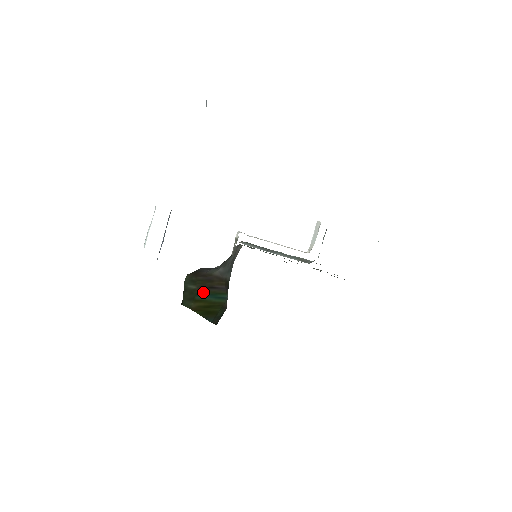
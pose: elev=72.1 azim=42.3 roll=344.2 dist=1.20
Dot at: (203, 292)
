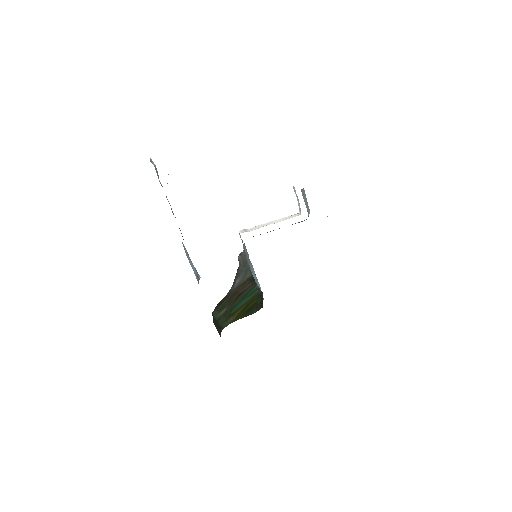
Dot at: (235, 304)
